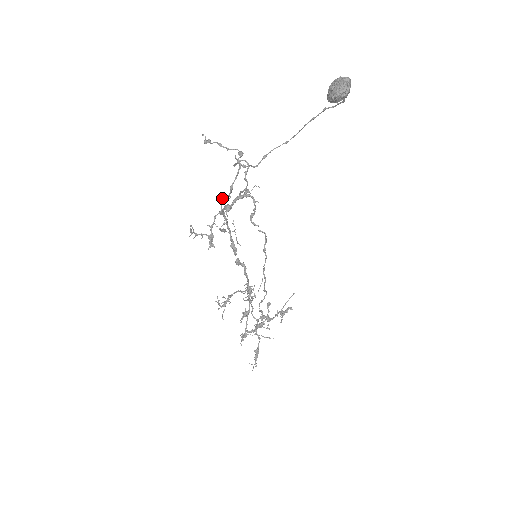
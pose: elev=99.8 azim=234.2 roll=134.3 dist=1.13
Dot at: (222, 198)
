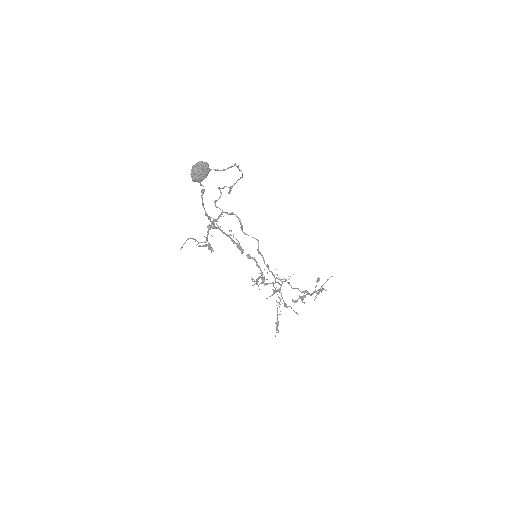
Dot at: (209, 218)
